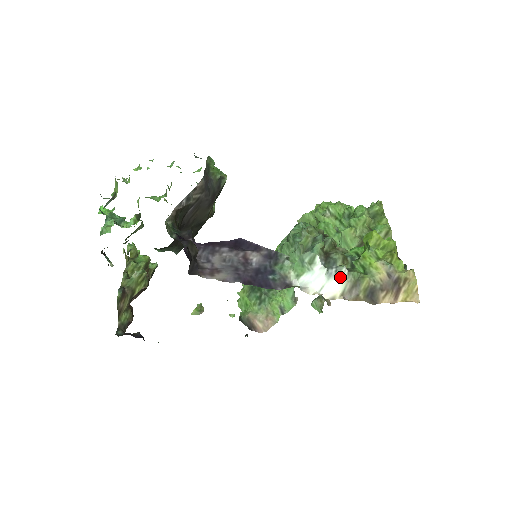
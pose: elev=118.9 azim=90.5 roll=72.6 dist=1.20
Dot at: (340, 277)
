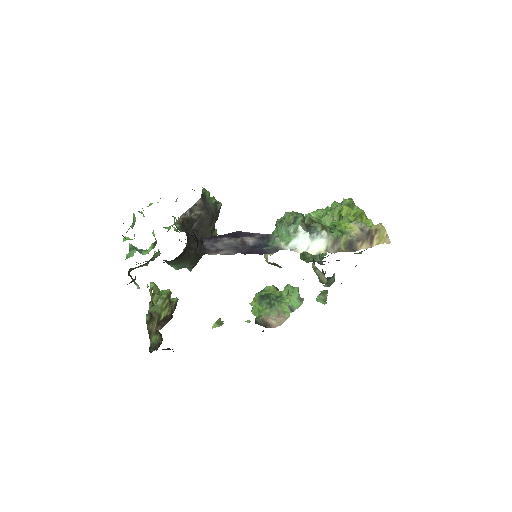
Dot at: (321, 238)
